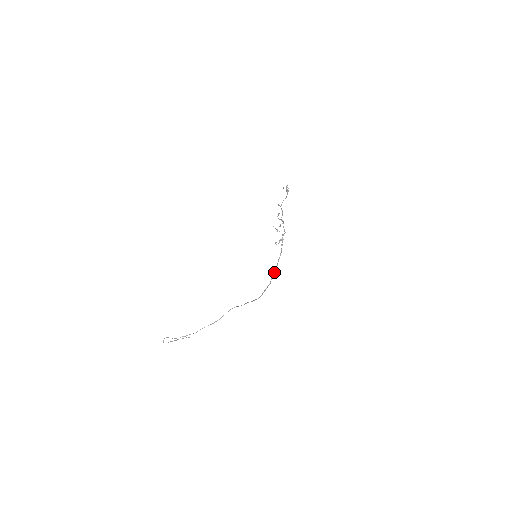
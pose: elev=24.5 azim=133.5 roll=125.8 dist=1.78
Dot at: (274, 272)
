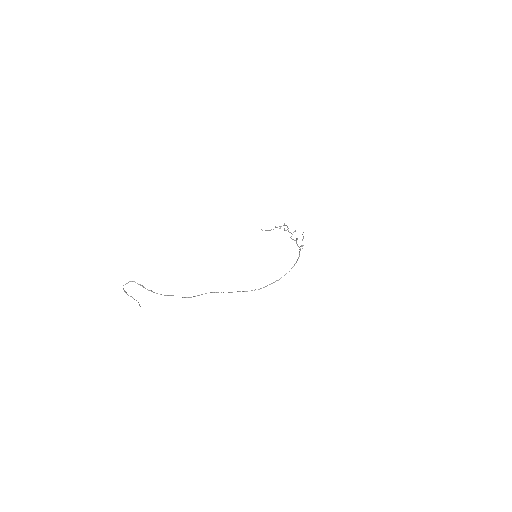
Dot at: occluded
